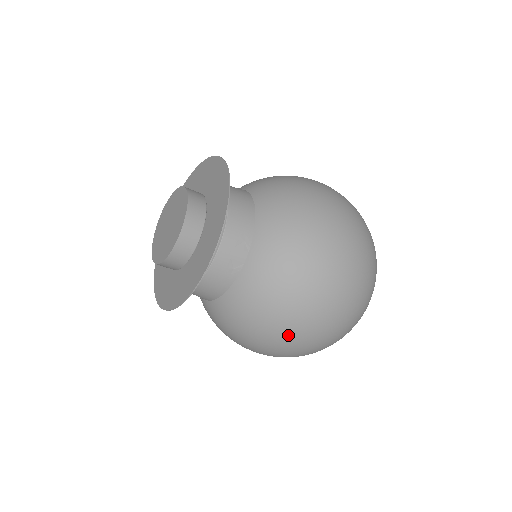
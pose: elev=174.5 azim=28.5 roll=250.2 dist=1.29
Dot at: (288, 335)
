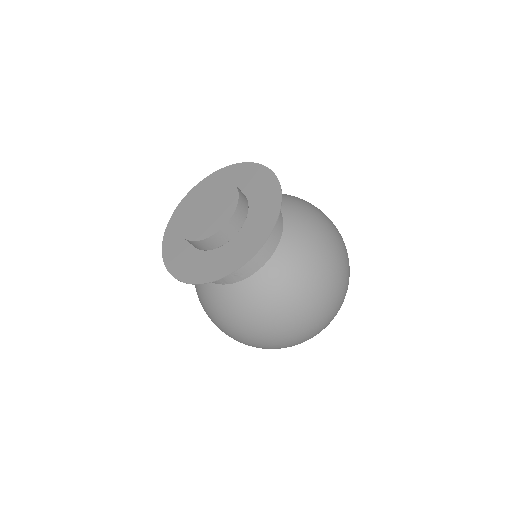
Dot at: (221, 329)
